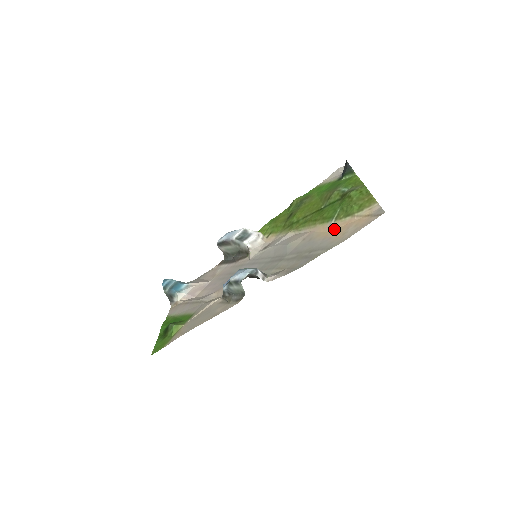
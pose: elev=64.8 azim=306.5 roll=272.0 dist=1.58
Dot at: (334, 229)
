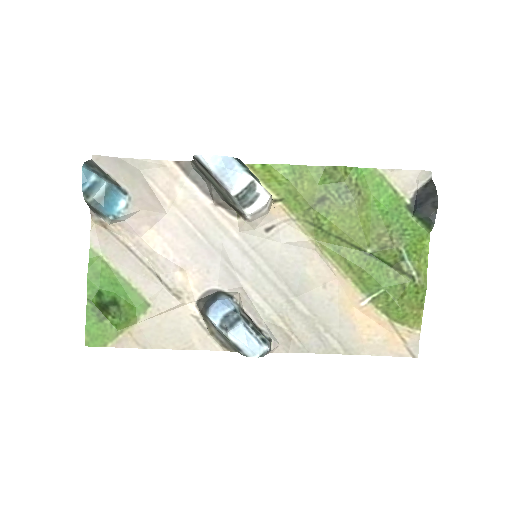
Dot at: (363, 314)
